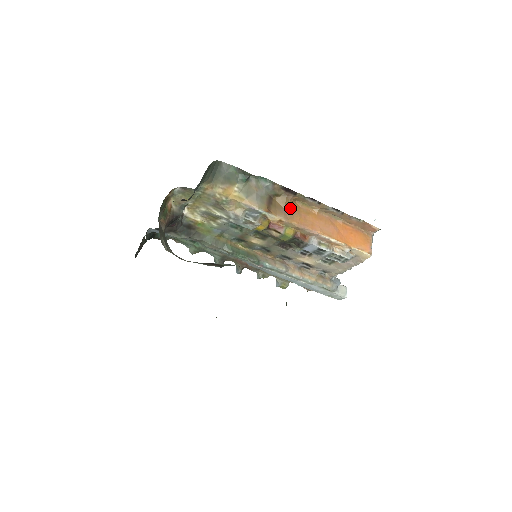
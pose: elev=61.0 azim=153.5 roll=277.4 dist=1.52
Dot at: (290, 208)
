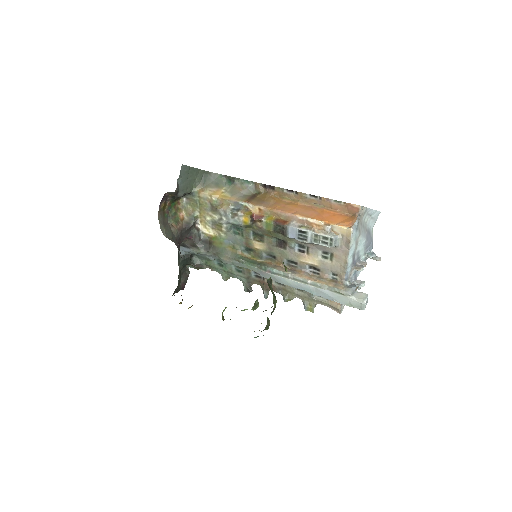
Dot at: (270, 200)
